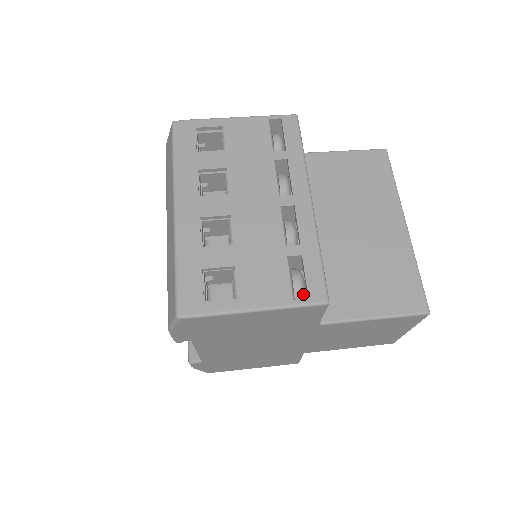
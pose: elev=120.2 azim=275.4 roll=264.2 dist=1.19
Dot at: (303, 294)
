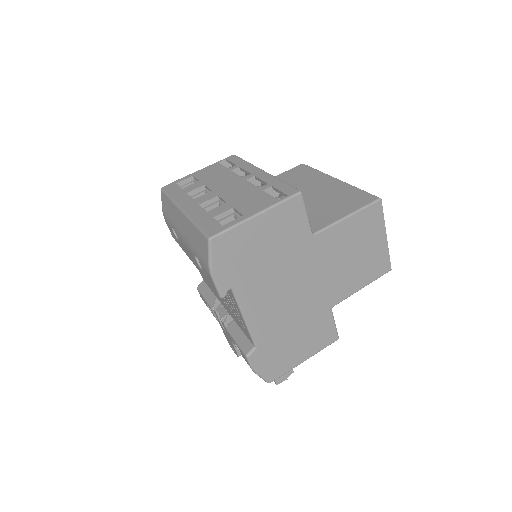
Dot at: occluded
